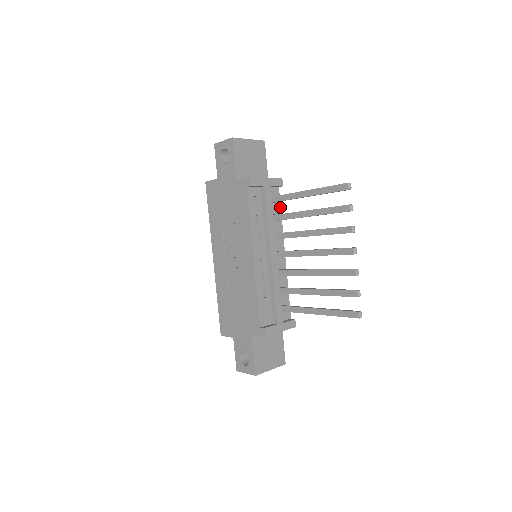
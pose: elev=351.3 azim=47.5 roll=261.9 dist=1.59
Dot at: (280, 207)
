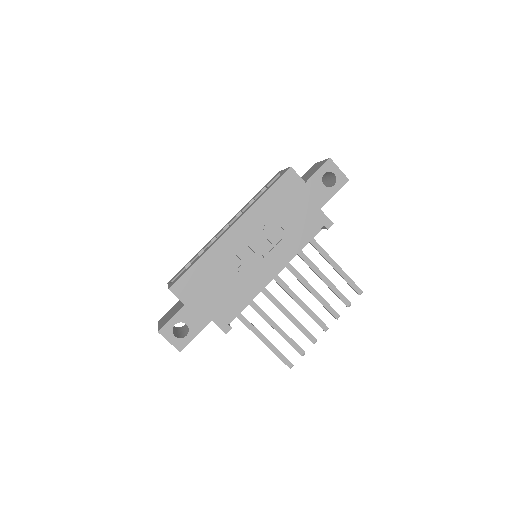
Dot at: occluded
